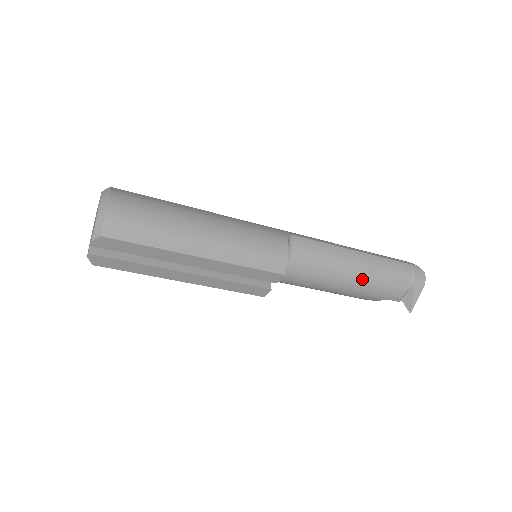
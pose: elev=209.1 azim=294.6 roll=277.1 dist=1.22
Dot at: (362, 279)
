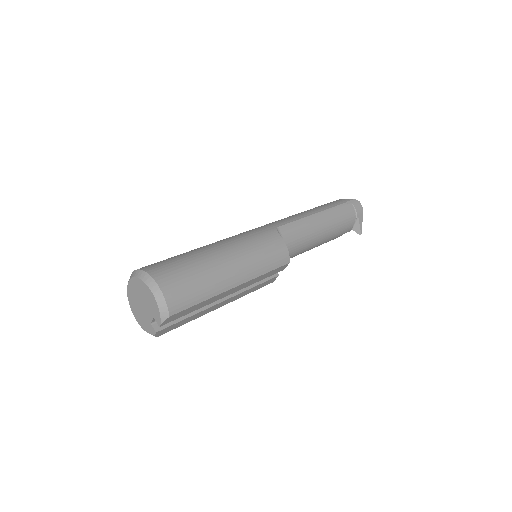
Dot at: (328, 231)
